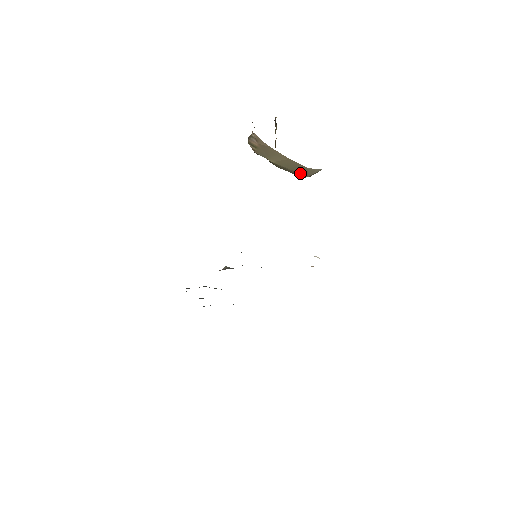
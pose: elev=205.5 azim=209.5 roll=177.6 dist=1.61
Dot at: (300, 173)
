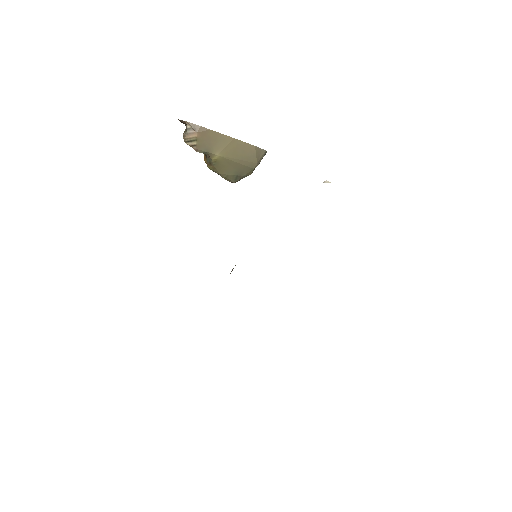
Dot at: (248, 161)
